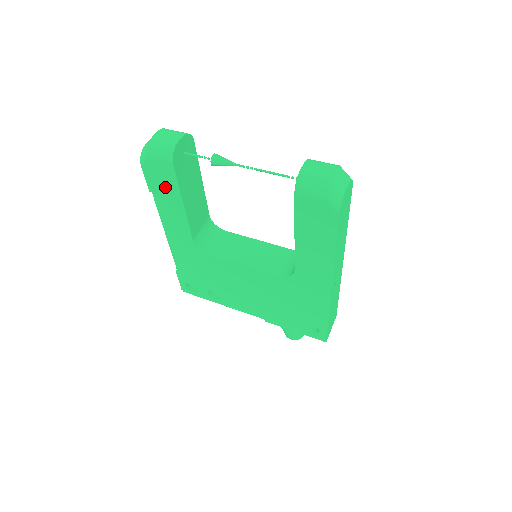
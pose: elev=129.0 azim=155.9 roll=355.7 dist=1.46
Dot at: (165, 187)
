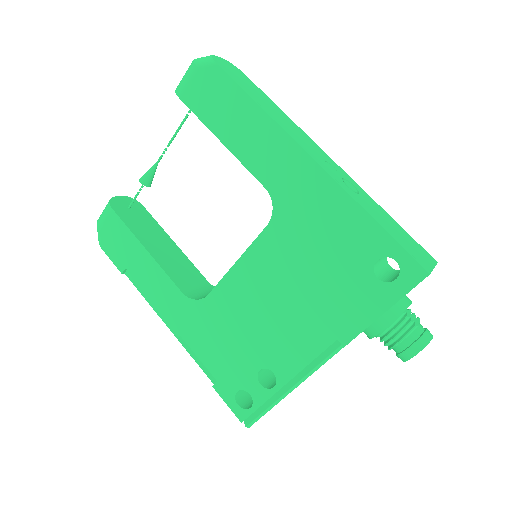
Dot at: (125, 248)
